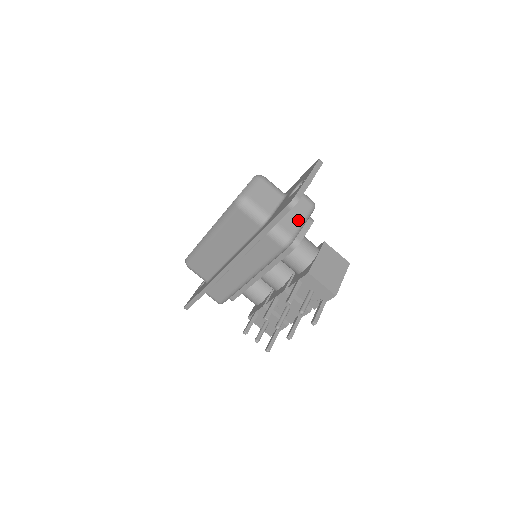
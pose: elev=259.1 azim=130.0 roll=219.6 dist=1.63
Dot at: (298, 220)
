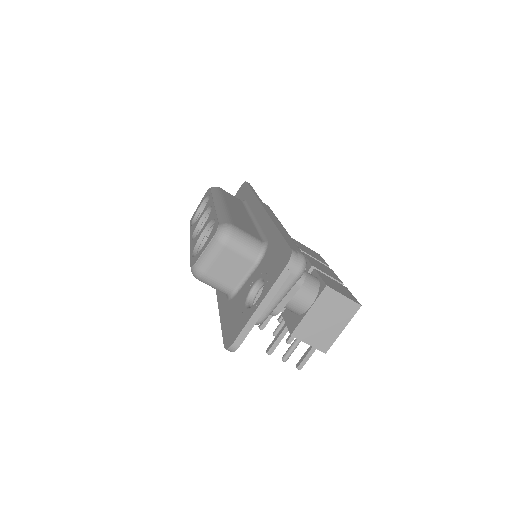
Dot at: occluded
